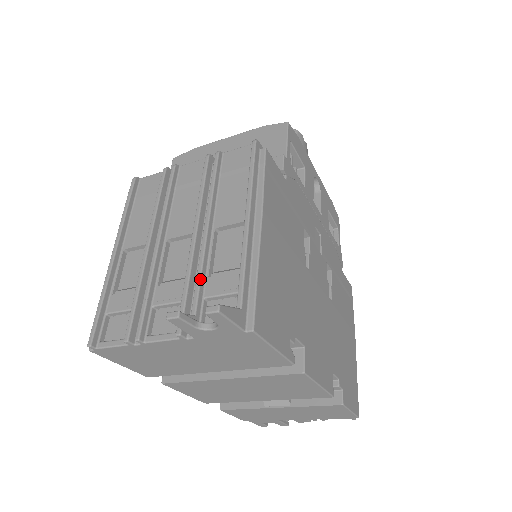
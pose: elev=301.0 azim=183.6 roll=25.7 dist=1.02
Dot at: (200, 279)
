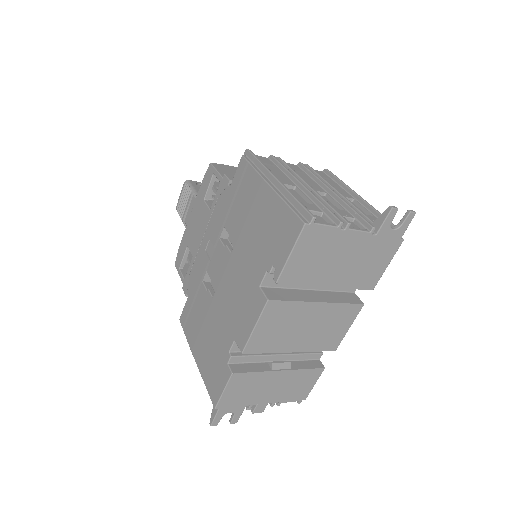
Dot at: (360, 210)
